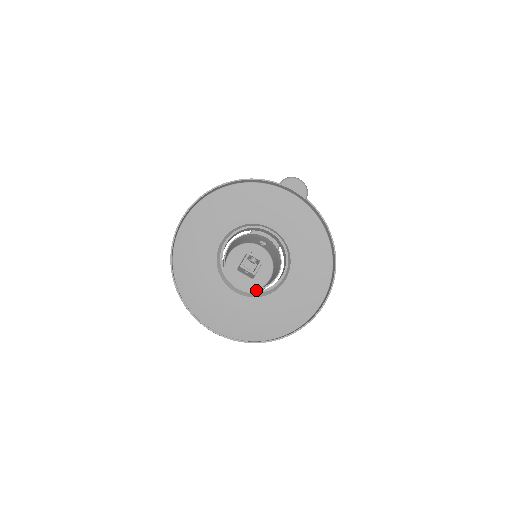
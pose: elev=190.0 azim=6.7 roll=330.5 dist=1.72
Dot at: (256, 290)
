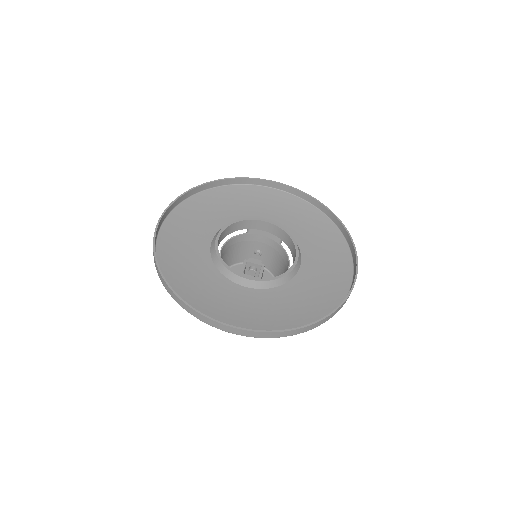
Dot at: occluded
